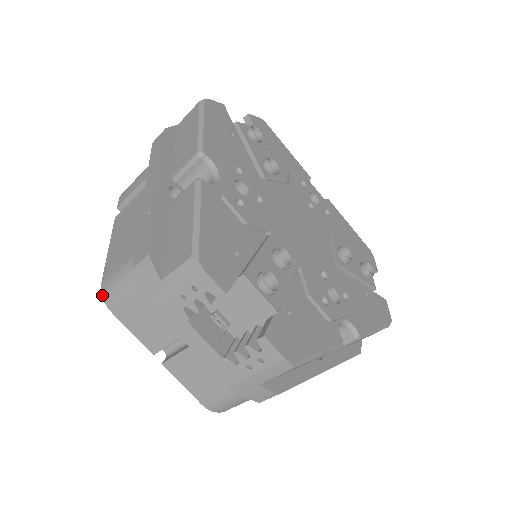
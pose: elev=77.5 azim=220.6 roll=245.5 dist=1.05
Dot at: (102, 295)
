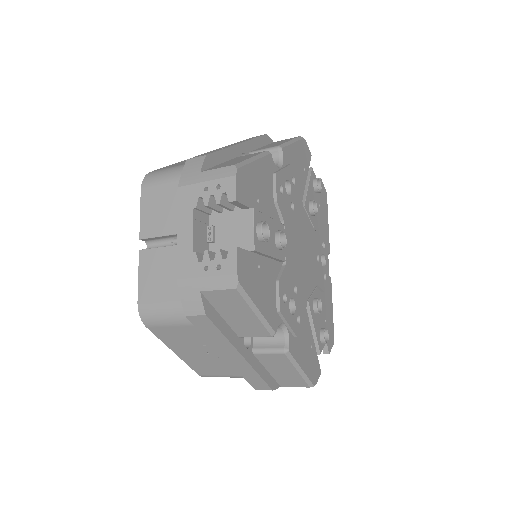
Dot at: (145, 176)
